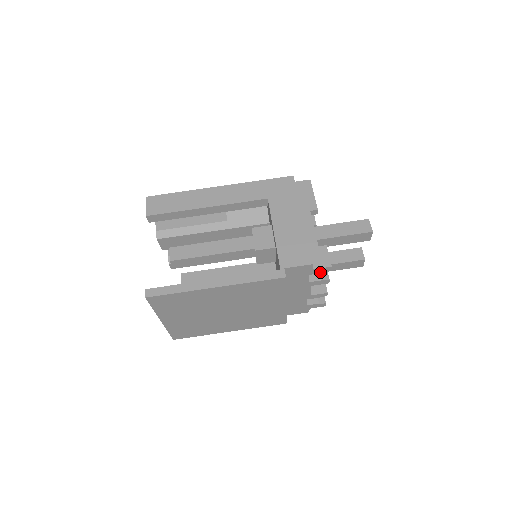
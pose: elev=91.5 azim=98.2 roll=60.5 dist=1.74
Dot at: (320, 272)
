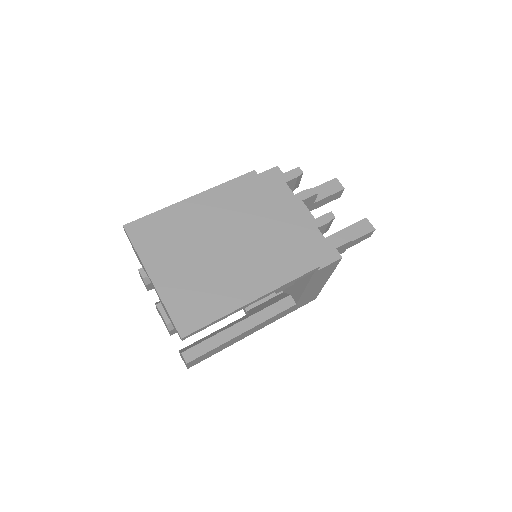
Dot at: (294, 177)
